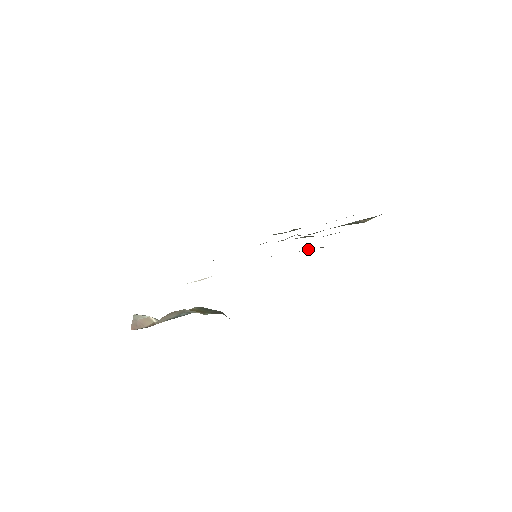
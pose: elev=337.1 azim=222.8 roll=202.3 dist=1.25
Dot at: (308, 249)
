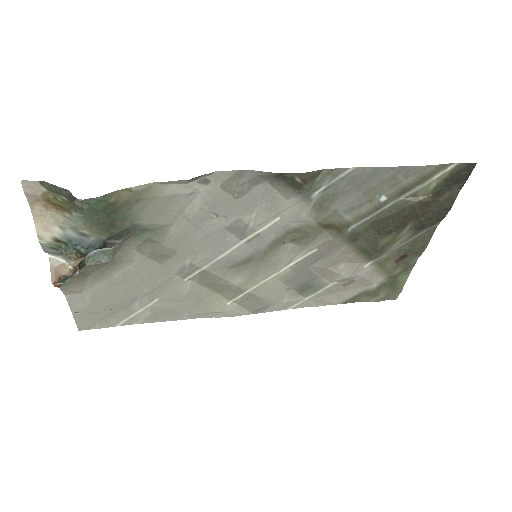
Dot at: (246, 176)
